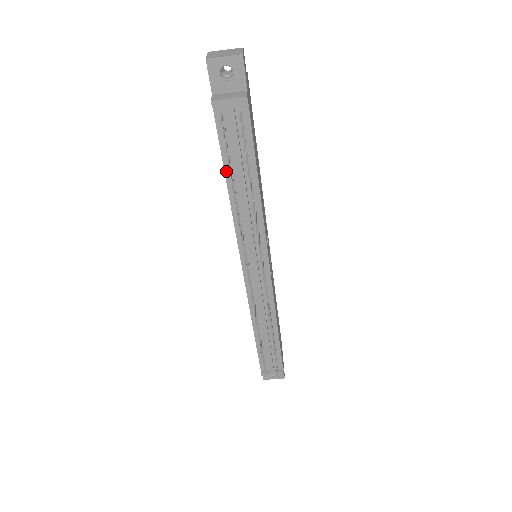
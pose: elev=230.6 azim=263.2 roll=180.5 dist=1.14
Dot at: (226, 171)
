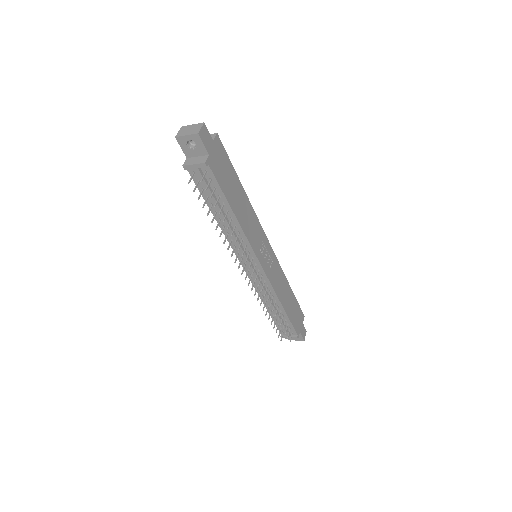
Dot at: (209, 206)
